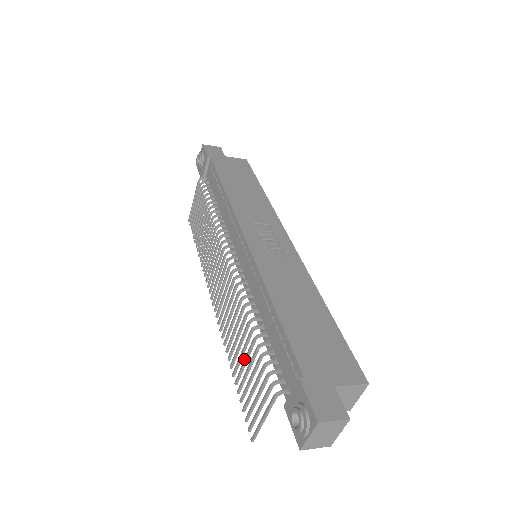
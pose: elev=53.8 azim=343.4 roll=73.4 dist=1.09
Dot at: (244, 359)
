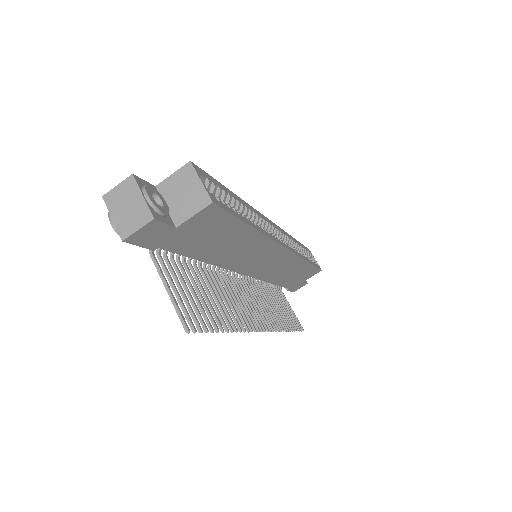
Dot at: (203, 294)
